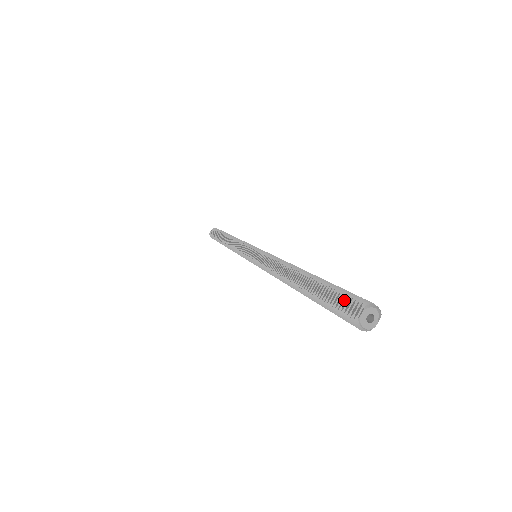
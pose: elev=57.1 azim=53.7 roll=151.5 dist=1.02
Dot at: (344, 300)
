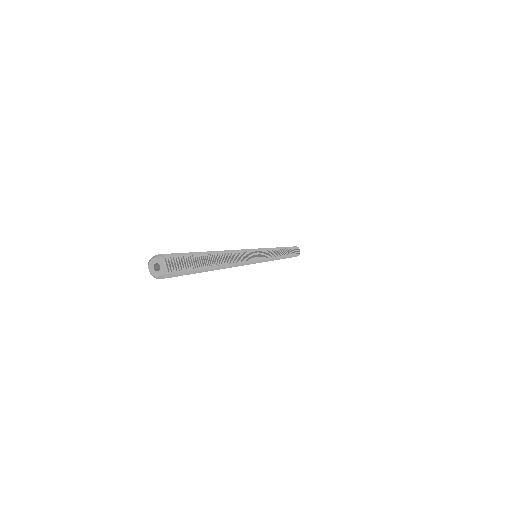
Dot at: occluded
